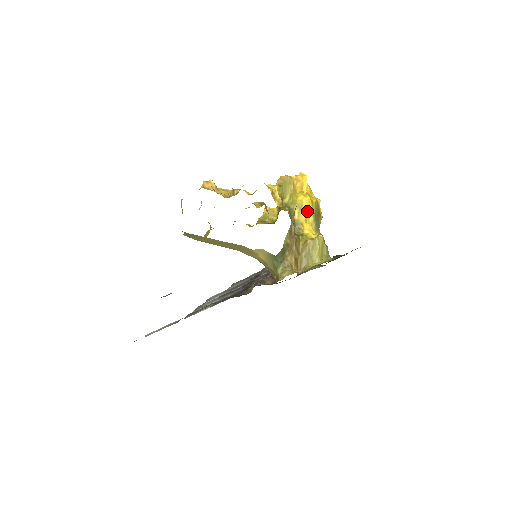
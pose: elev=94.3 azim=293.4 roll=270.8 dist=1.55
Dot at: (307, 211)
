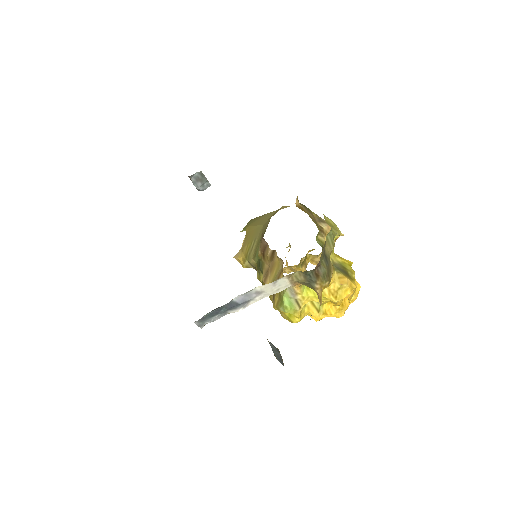
Dot at: (341, 258)
